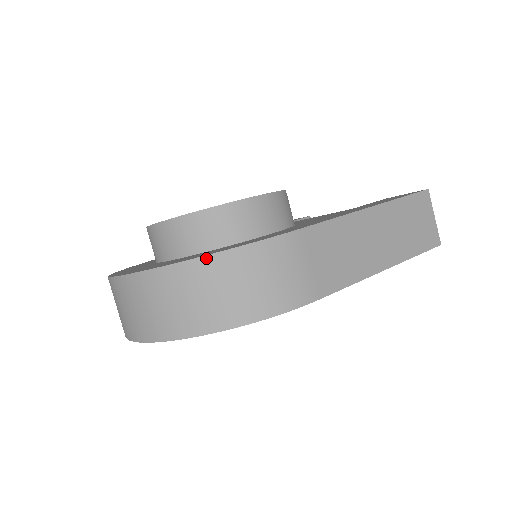
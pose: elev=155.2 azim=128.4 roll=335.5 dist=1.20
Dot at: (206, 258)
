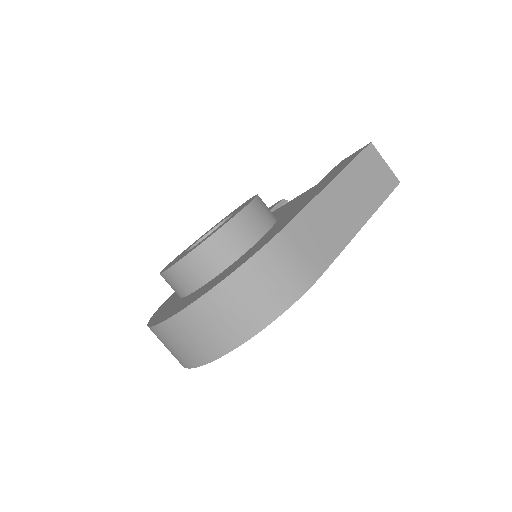
Dot at: (223, 283)
